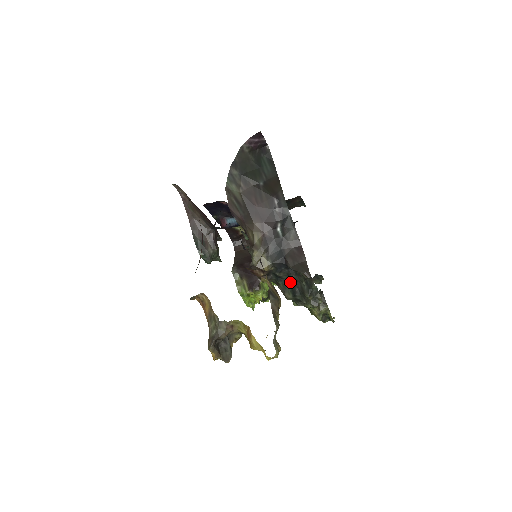
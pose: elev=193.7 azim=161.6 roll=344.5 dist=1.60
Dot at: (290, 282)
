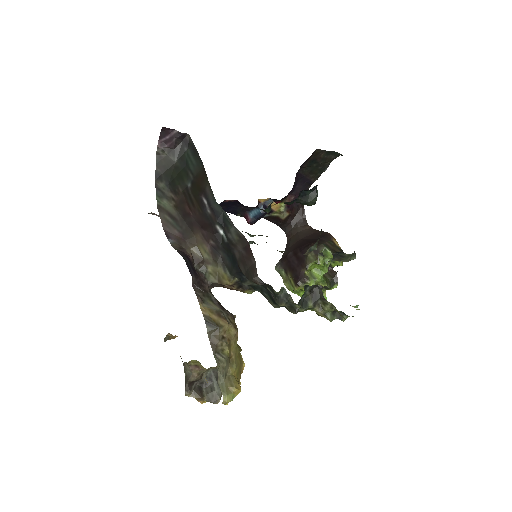
Dot at: (264, 288)
